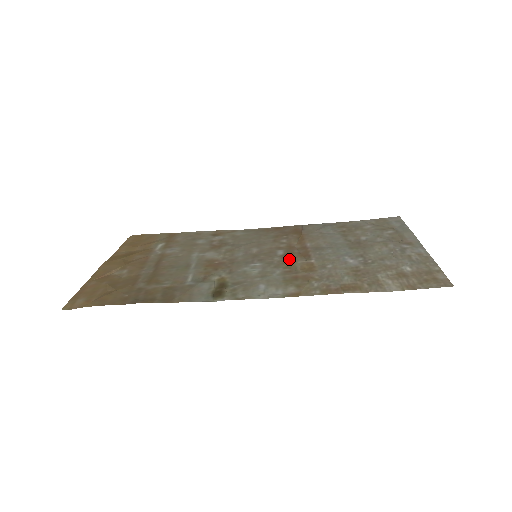
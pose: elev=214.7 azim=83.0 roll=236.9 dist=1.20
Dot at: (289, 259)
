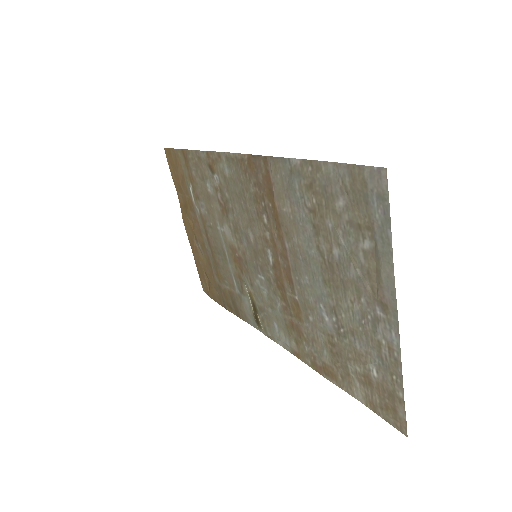
Dot at: (279, 282)
